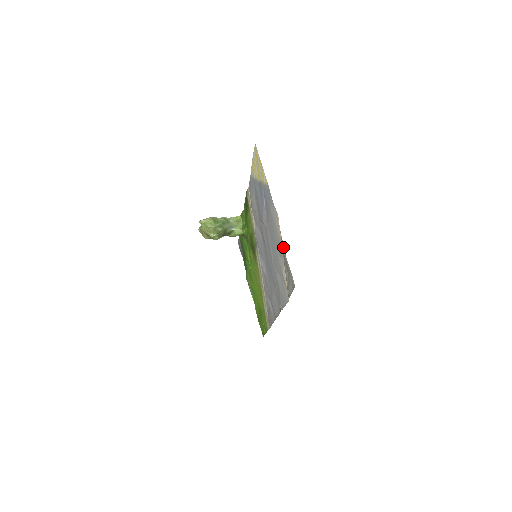
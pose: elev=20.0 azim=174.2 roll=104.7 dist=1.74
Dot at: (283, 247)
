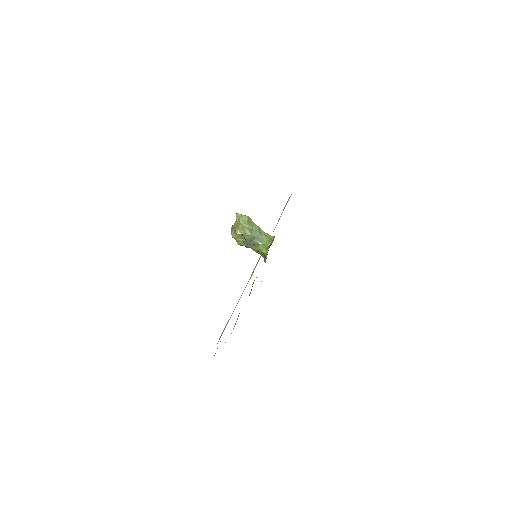
Dot at: occluded
